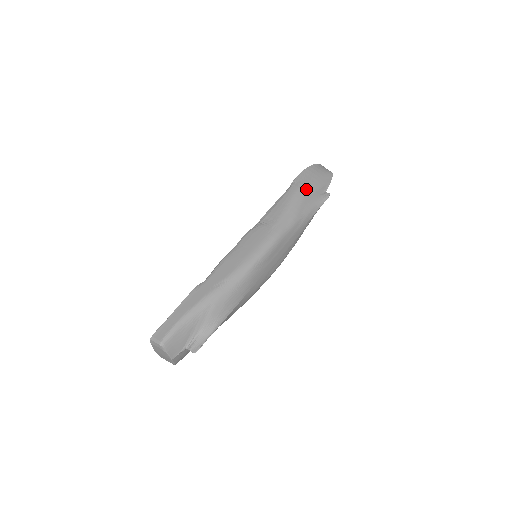
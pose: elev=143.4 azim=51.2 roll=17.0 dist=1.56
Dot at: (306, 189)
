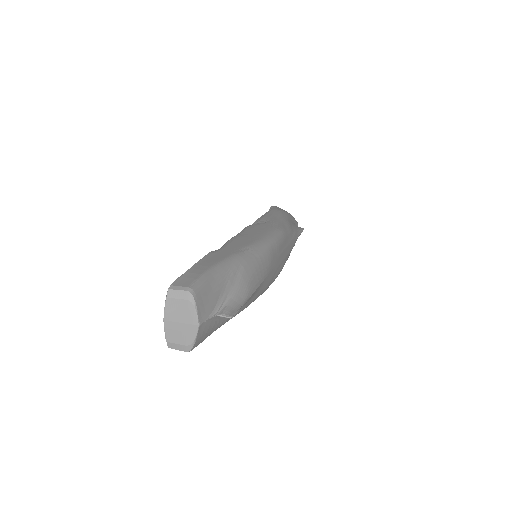
Dot at: (286, 213)
